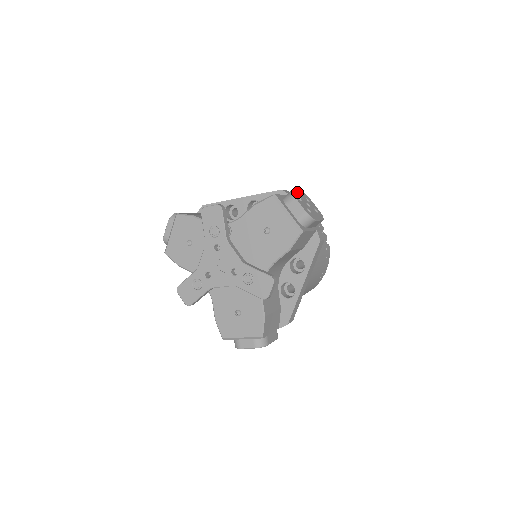
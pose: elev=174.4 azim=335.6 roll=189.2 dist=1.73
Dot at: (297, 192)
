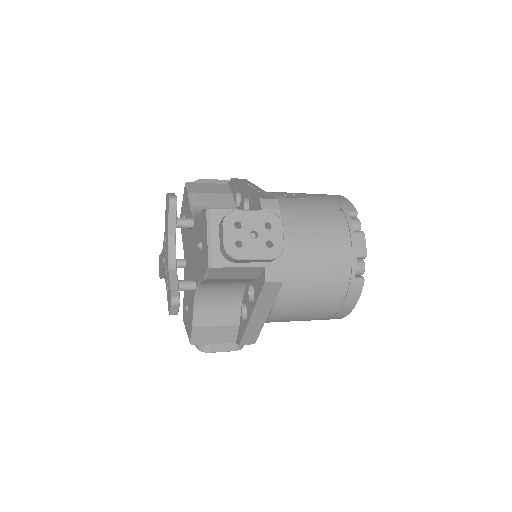
Dot at: (248, 213)
